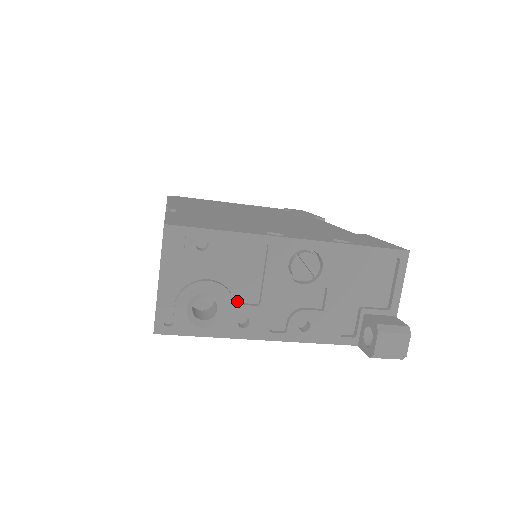
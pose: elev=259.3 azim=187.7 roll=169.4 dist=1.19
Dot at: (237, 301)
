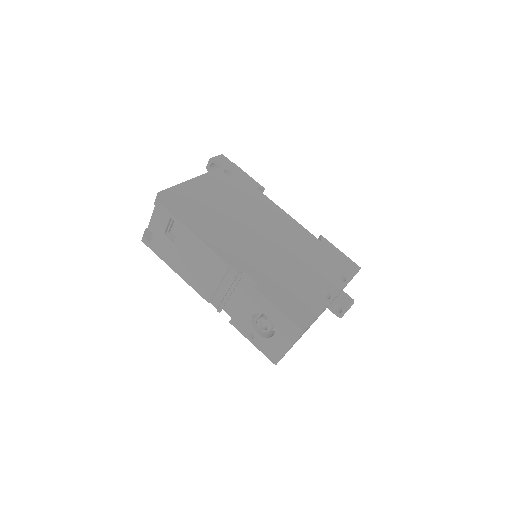
Dot at: occluded
